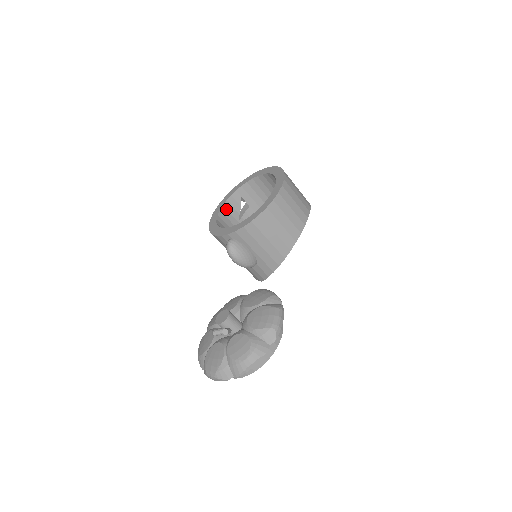
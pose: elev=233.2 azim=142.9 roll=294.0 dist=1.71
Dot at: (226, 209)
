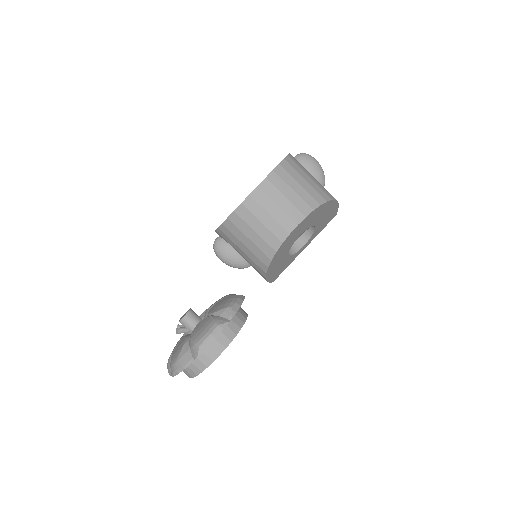
Dot at: occluded
